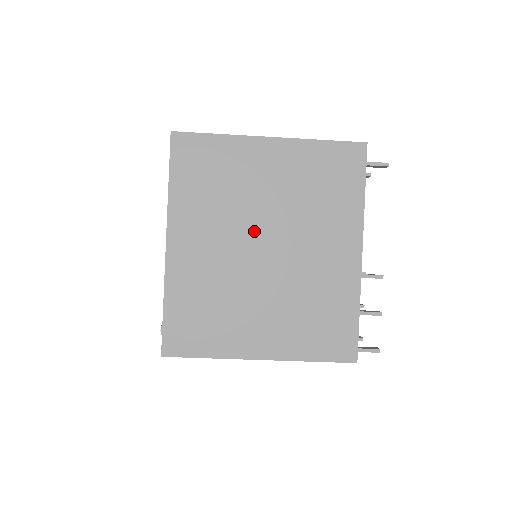
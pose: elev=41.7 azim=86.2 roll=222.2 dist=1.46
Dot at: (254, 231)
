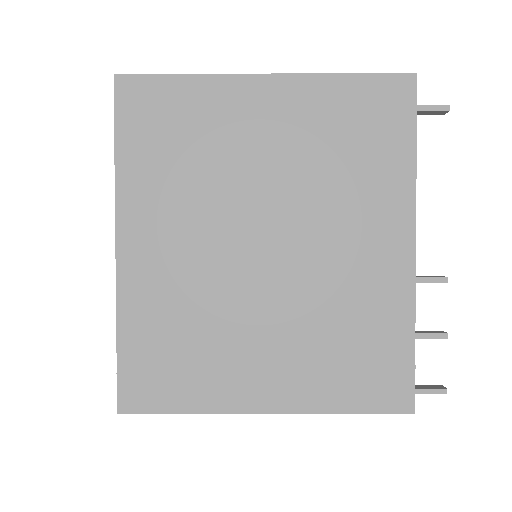
Dot at: (247, 220)
